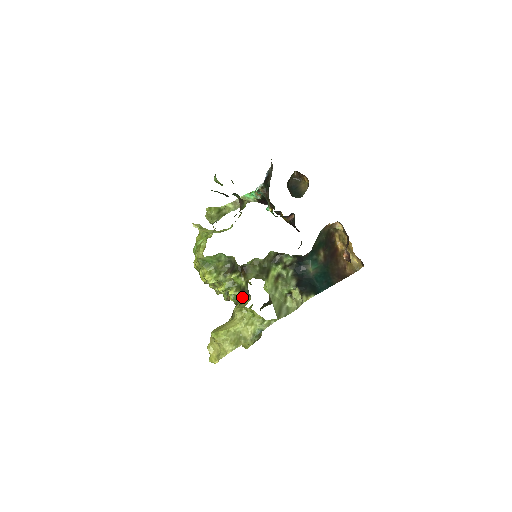
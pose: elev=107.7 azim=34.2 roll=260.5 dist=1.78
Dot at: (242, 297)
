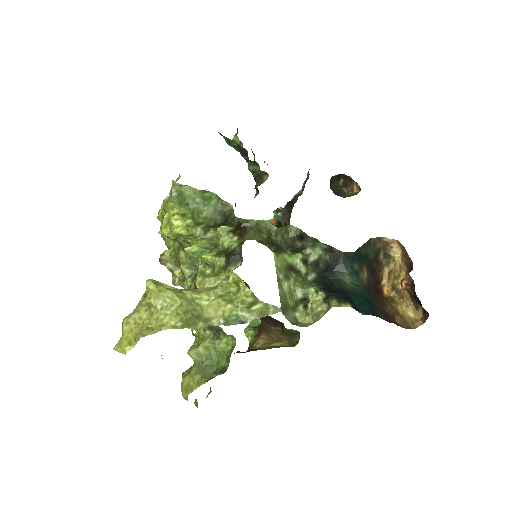
Dot at: (224, 264)
